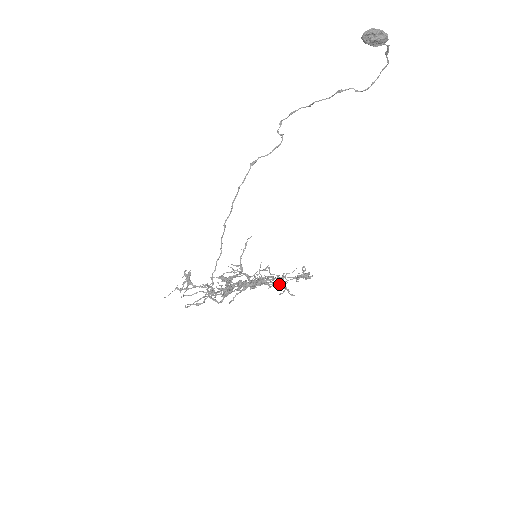
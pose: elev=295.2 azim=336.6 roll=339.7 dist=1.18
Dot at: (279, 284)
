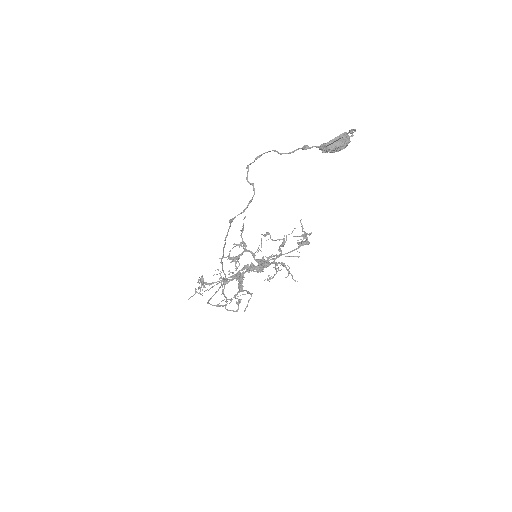
Dot at: (282, 265)
